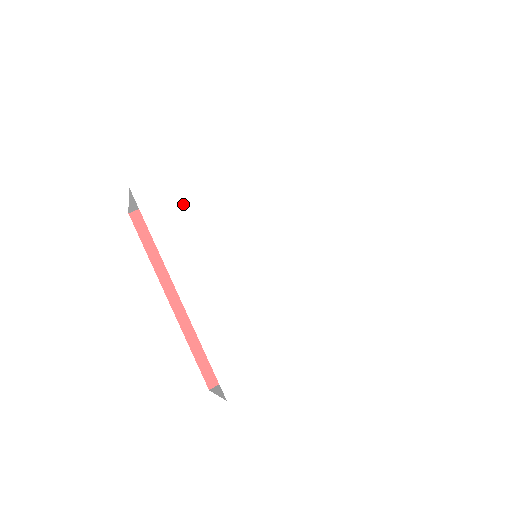
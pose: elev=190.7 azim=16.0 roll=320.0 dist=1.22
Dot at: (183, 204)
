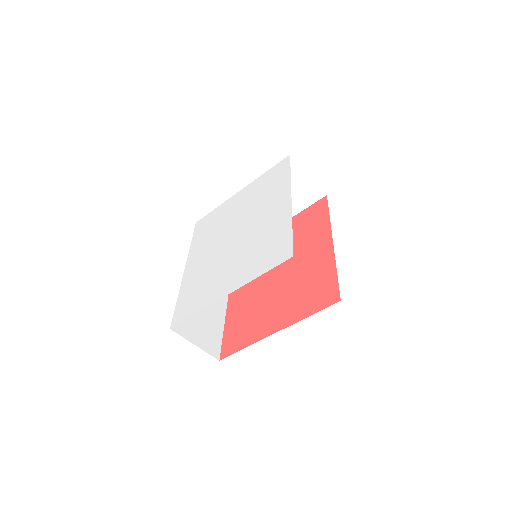
Dot at: (210, 224)
